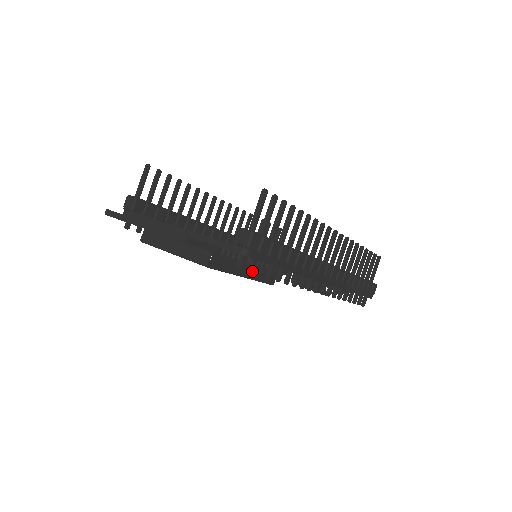
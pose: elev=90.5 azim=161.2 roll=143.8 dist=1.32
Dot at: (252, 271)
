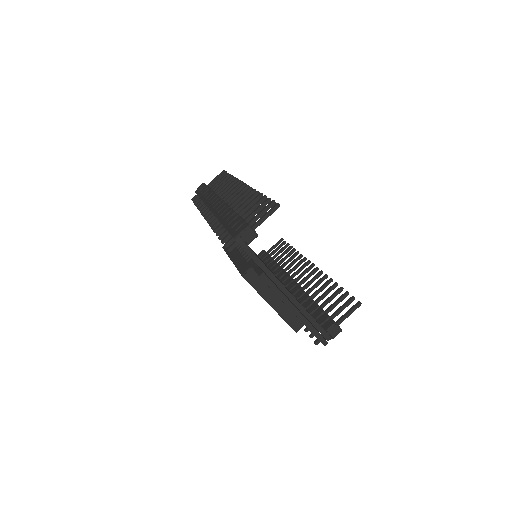
Dot at: (312, 336)
